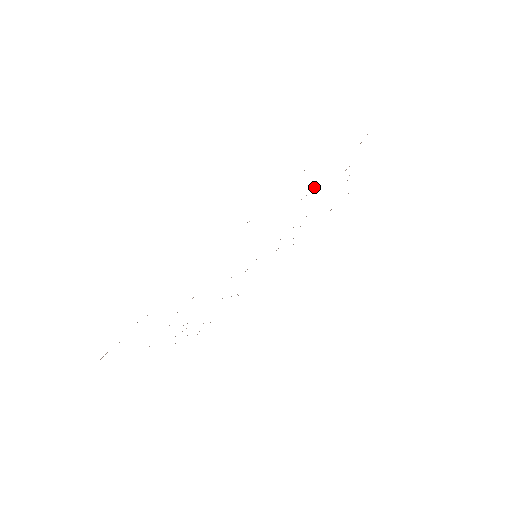
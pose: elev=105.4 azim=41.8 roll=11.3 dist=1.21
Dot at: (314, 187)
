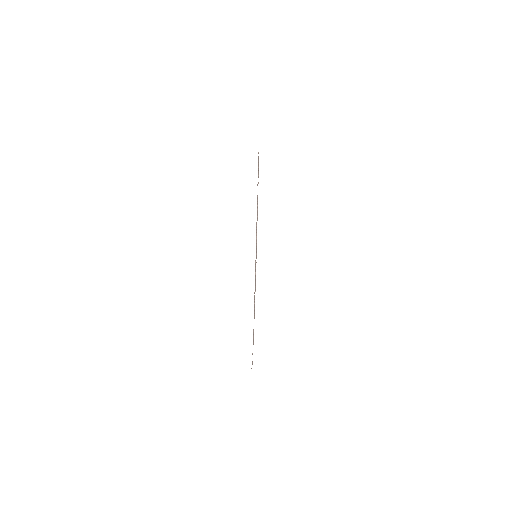
Dot at: occluded
